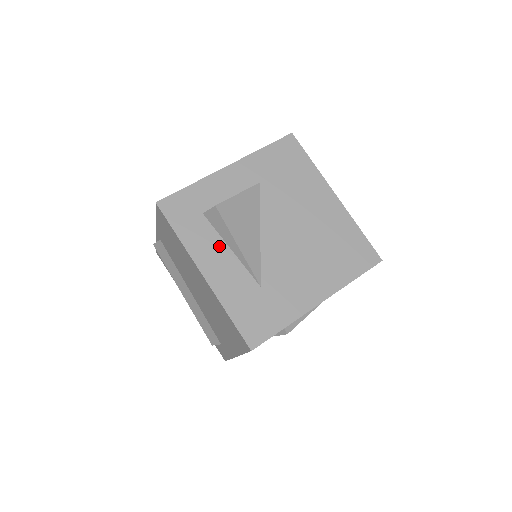
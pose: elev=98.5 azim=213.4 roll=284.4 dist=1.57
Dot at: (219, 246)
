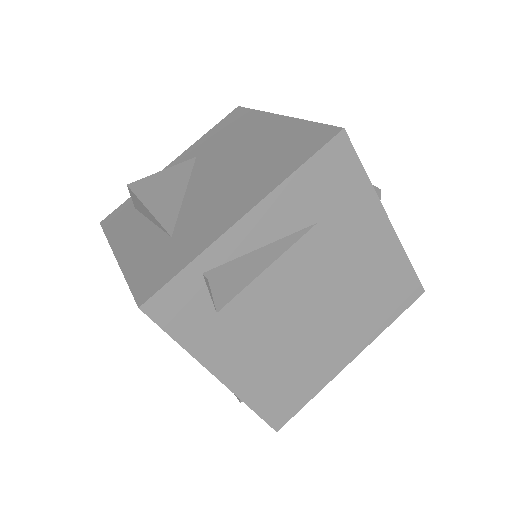
Dot at: (140, 225)
